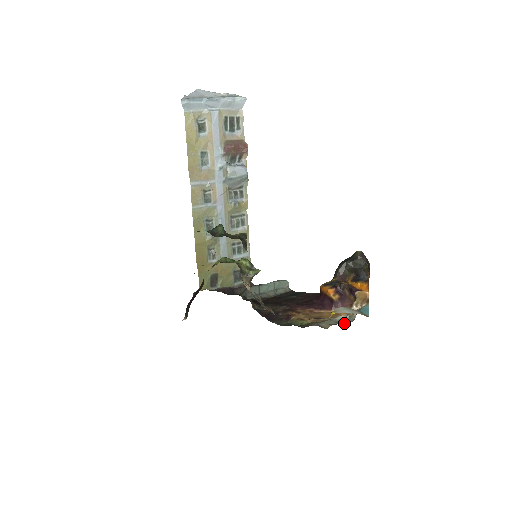
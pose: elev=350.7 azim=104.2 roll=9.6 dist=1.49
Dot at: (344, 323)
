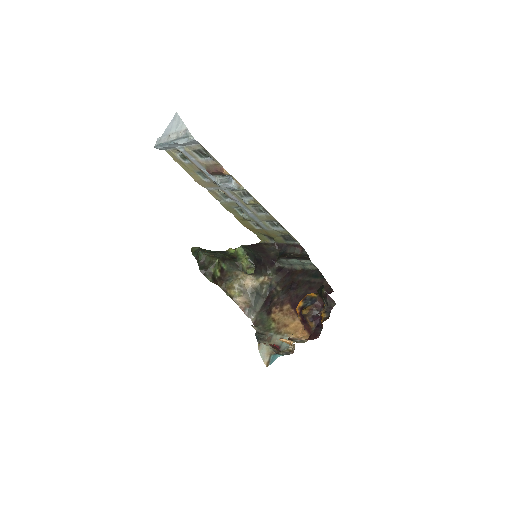
Dot at: (284, 347)
